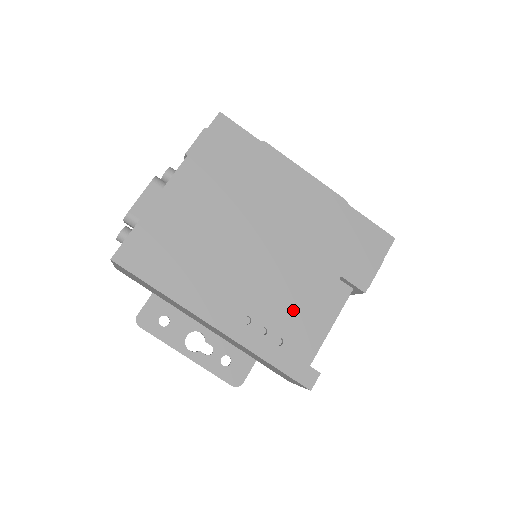
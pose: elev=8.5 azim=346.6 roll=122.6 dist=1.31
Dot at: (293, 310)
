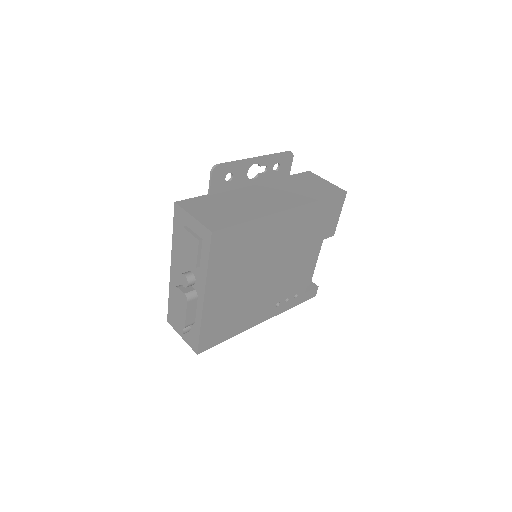
Dot at: (299, 279)
